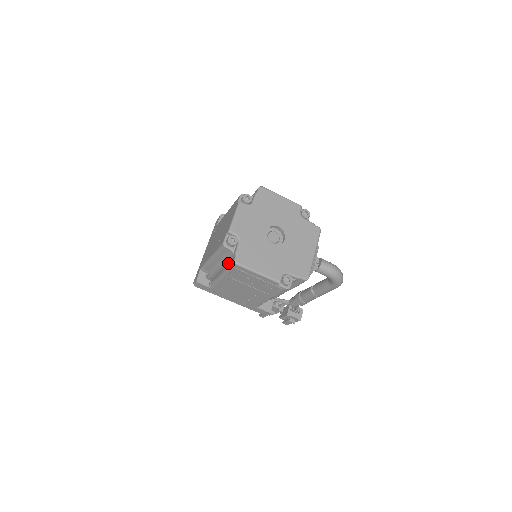
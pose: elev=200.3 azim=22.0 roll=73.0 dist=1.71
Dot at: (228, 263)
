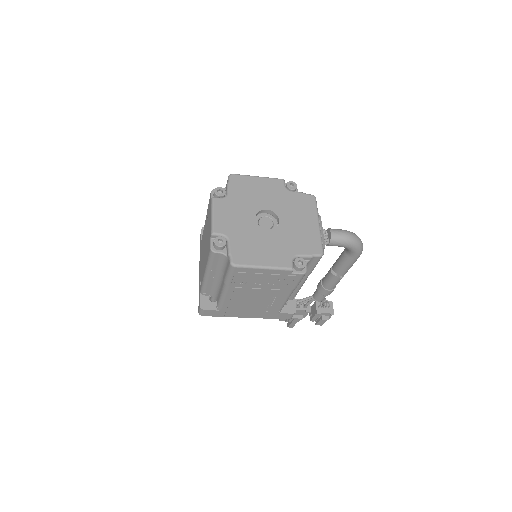
Dot at: (225, 271)
